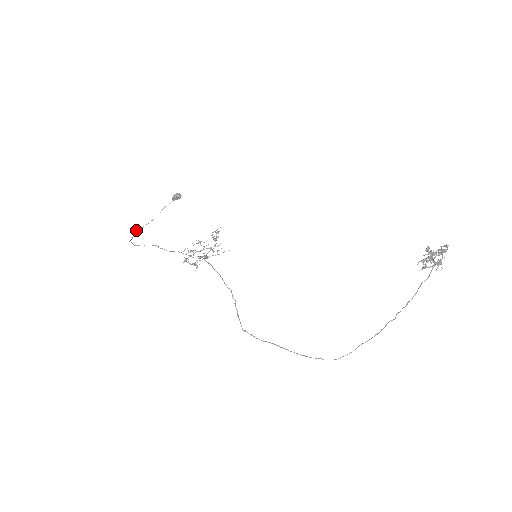
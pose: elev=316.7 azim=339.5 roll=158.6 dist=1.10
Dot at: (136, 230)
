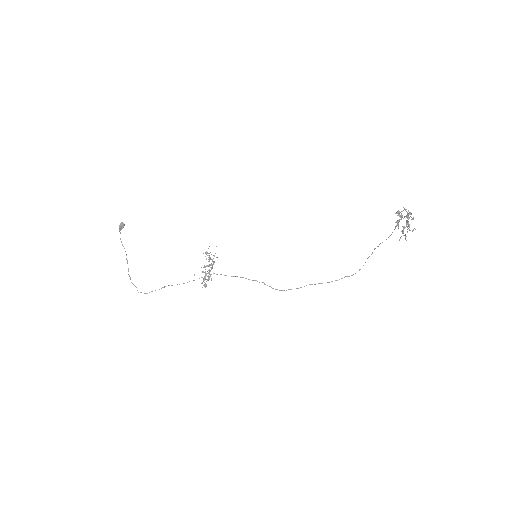
Dot at: (130, 279)
